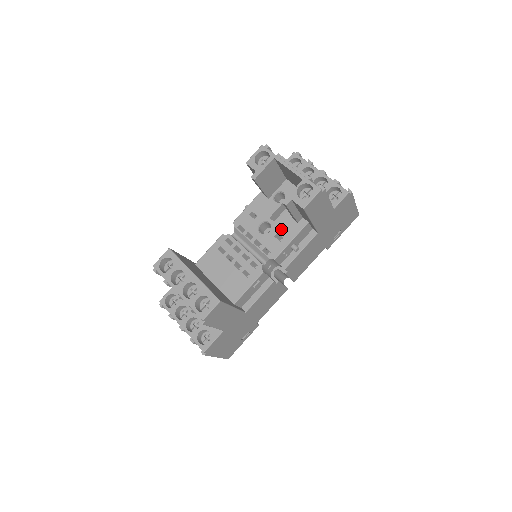
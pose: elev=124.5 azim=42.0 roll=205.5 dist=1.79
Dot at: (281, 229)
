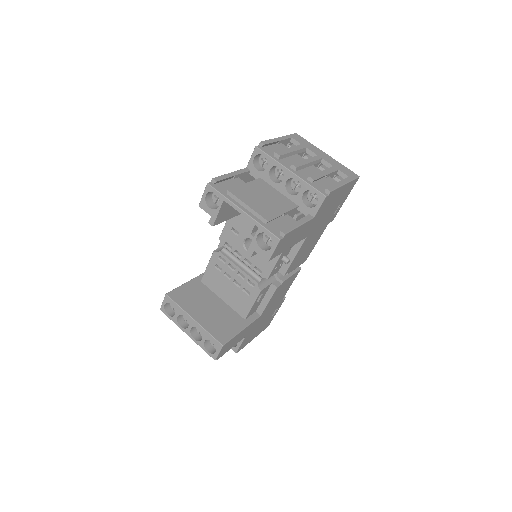
Dot at: occluded
